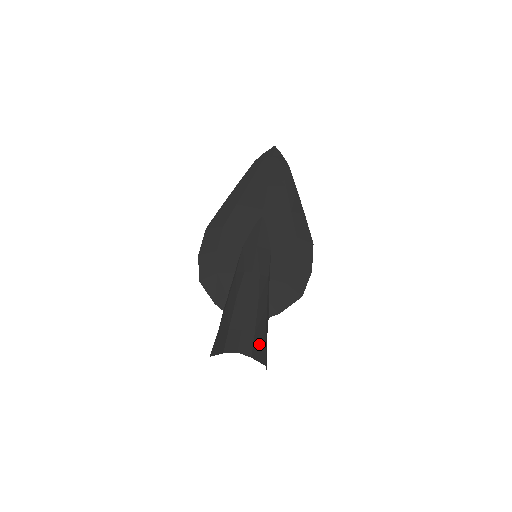
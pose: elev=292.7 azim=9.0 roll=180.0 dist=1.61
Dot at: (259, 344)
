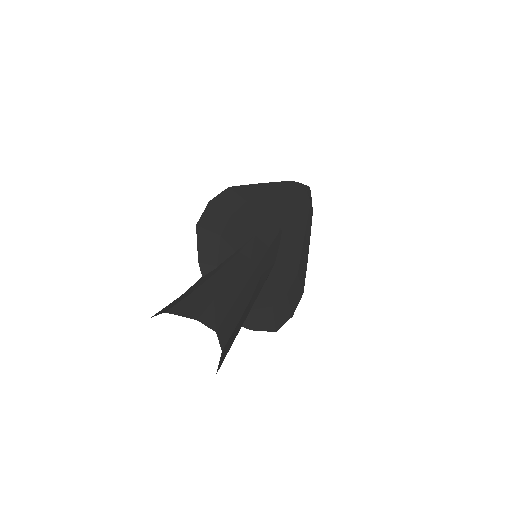
Dot at: (229, 343)
